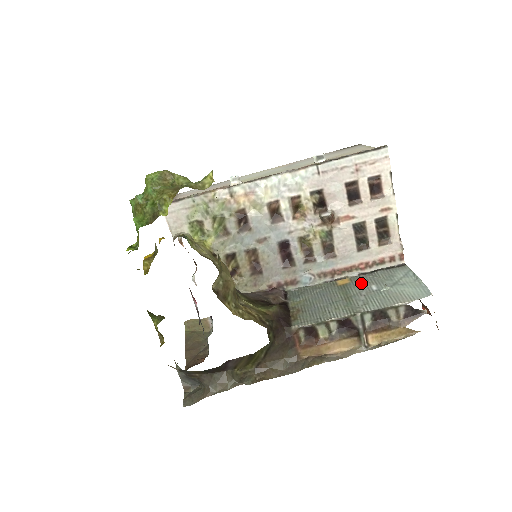
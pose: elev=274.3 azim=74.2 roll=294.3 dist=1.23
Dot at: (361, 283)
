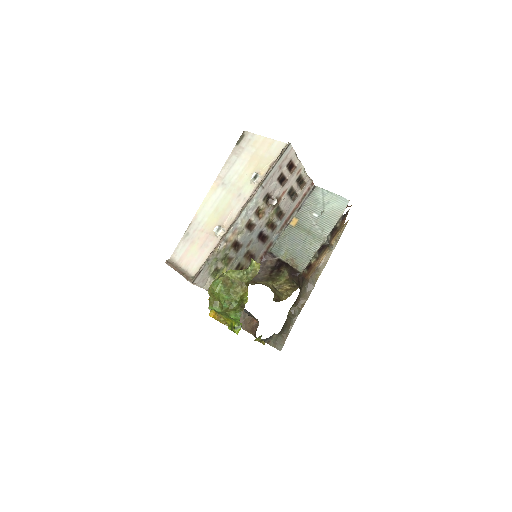
Dot at: (305, 217)
